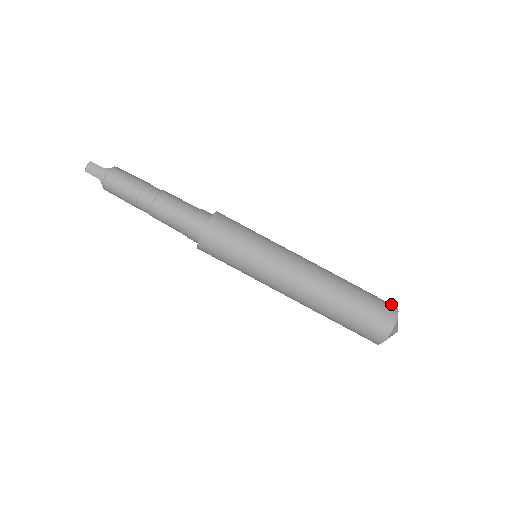
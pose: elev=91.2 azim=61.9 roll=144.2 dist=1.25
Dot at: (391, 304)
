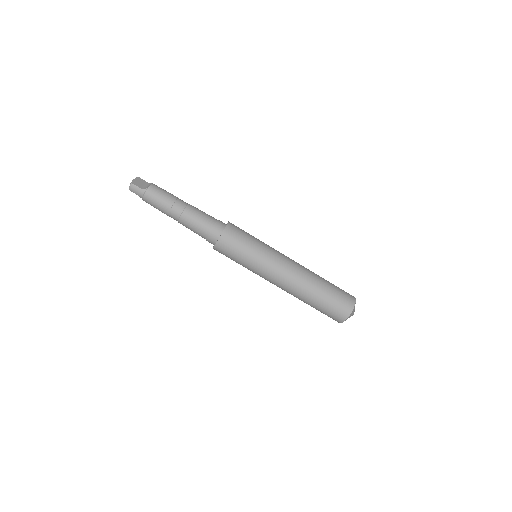
Dot at: (352, 298)
